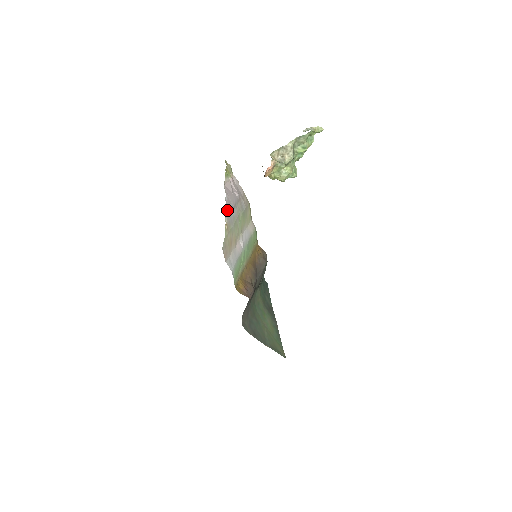
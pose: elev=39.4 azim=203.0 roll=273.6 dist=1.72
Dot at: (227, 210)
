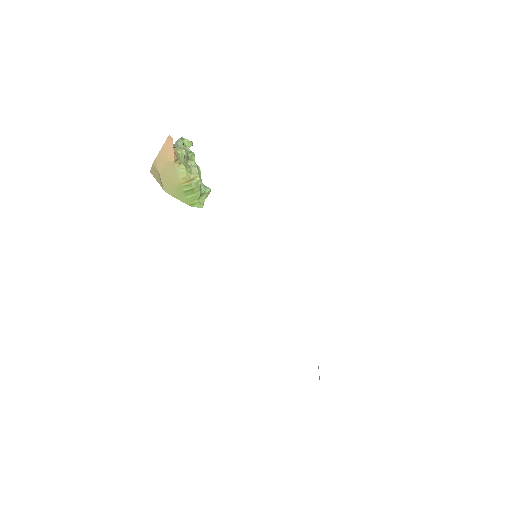
Dot at: occluded
